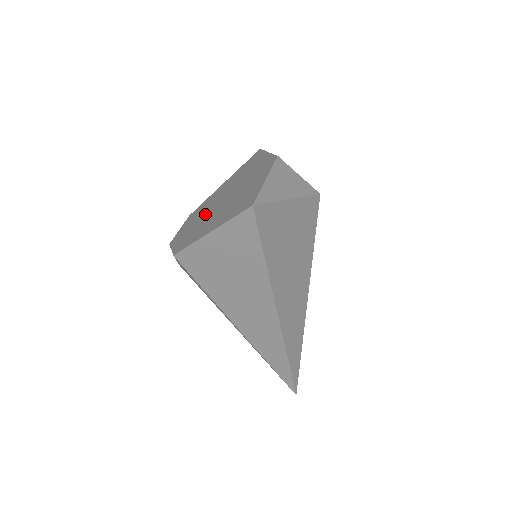
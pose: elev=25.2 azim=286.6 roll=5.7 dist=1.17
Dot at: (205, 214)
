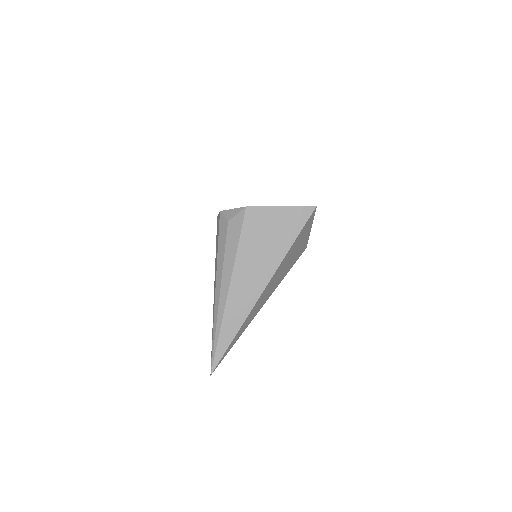
Dot at: occluded
